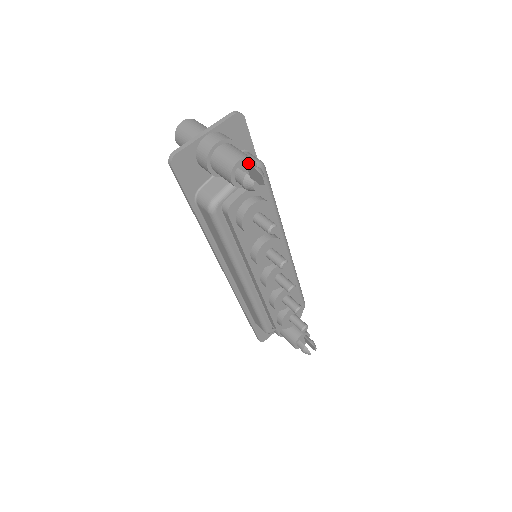
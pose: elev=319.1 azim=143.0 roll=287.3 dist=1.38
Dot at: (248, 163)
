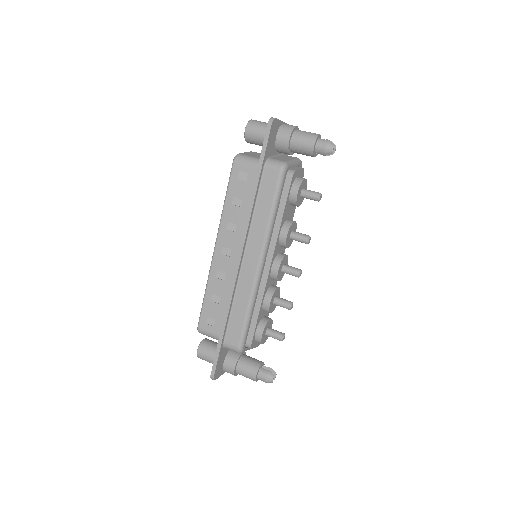
Dot at: occluded
